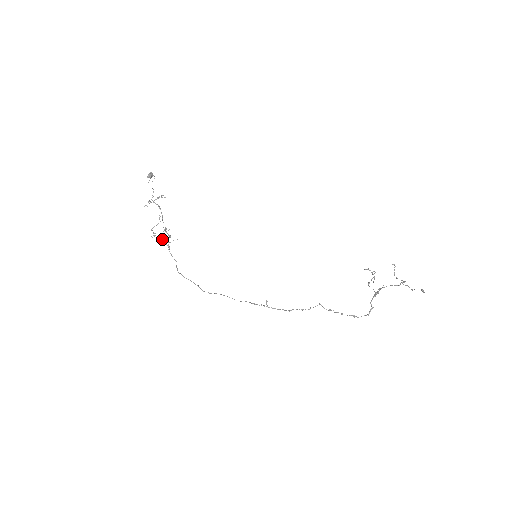
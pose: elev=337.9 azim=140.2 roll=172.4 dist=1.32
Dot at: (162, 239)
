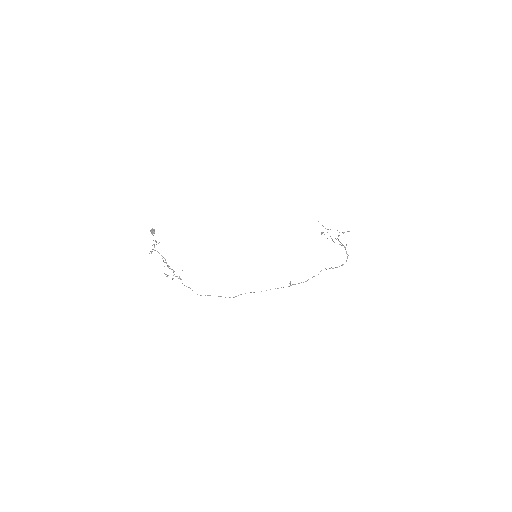
Dot at: occluded
